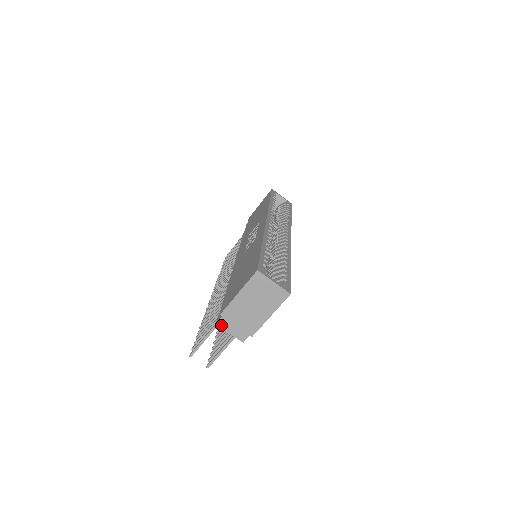
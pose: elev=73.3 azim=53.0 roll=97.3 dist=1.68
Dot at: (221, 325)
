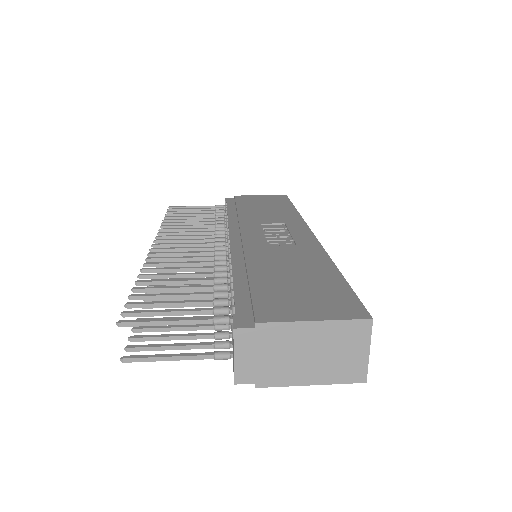
Dot at: (239, 336)
